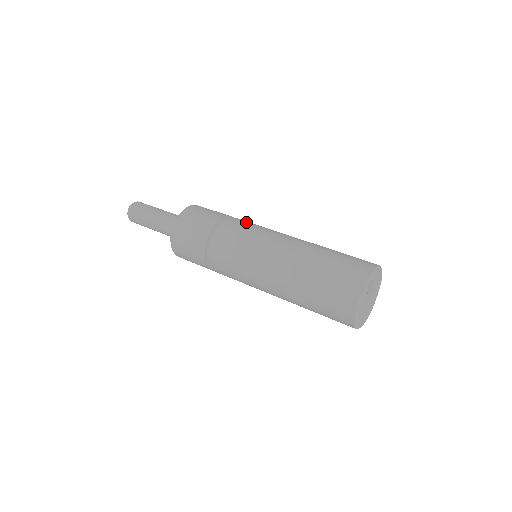
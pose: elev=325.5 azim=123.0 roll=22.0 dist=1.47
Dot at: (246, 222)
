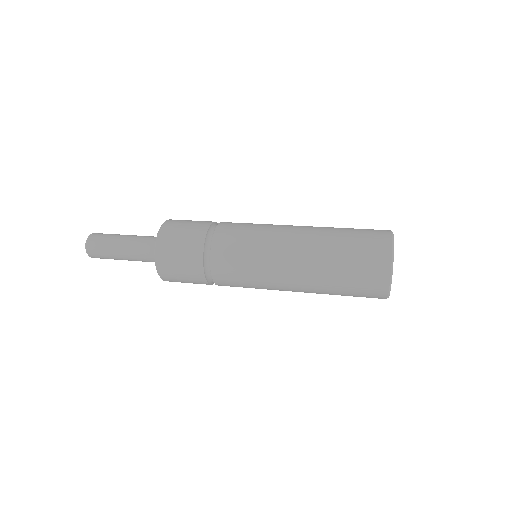
Dot at: occluded
